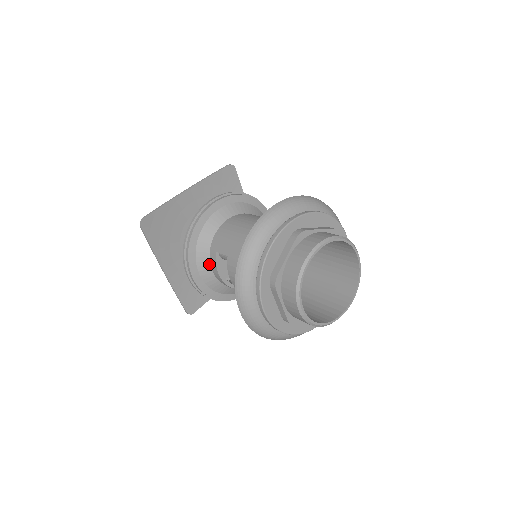
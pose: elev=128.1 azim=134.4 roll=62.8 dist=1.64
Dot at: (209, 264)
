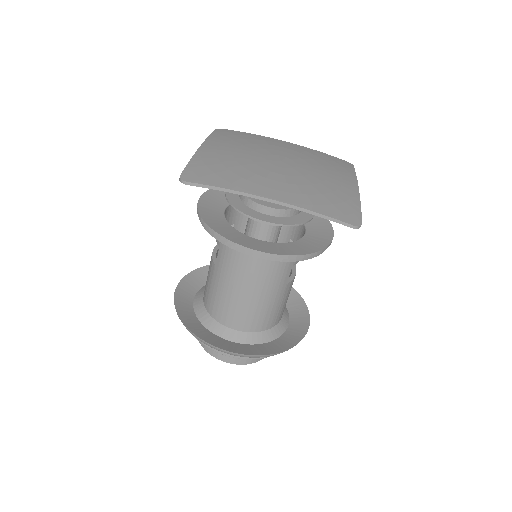
Dot at: occluded
